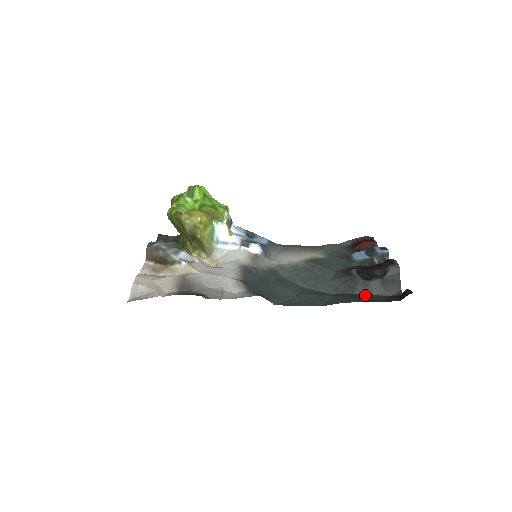
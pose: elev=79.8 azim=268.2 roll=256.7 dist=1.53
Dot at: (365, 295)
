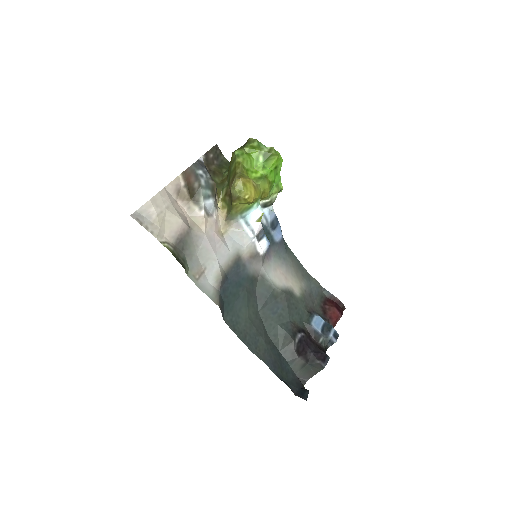
Dot at: (285, 361)
